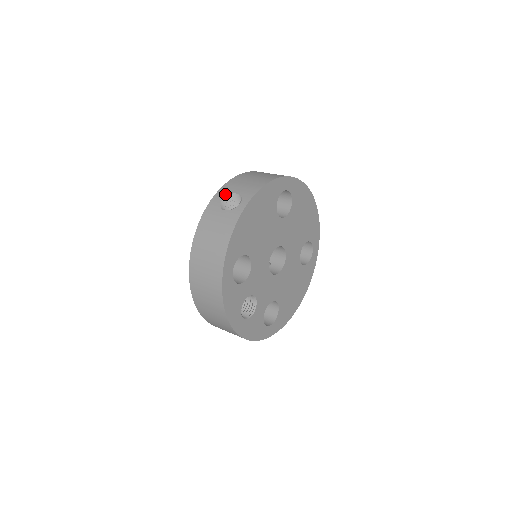
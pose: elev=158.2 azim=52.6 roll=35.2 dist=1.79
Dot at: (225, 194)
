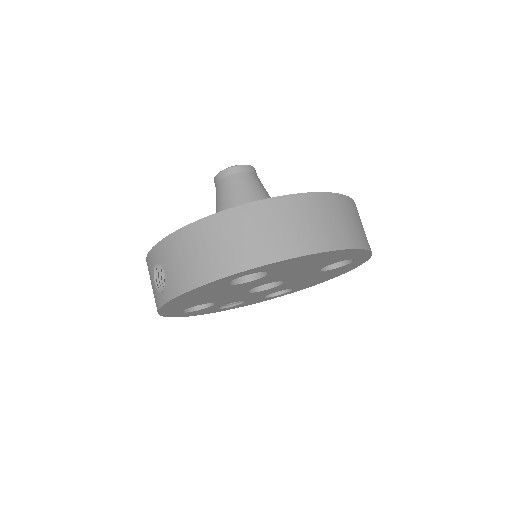
Dot at: (158, 260)
